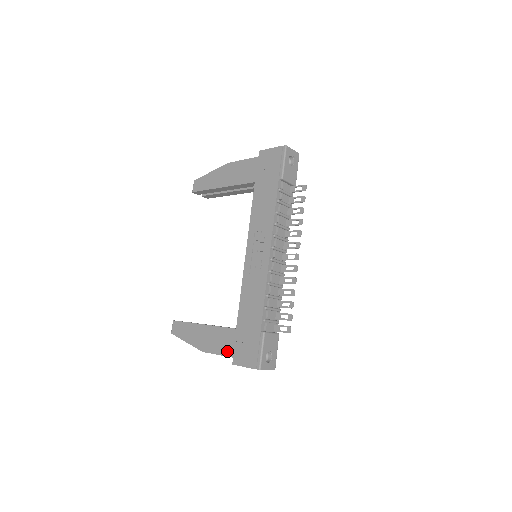
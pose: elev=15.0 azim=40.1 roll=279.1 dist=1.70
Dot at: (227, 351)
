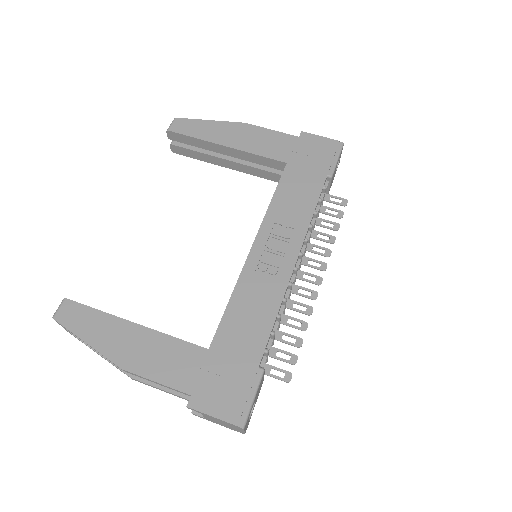
Dot at: (180, 381)
